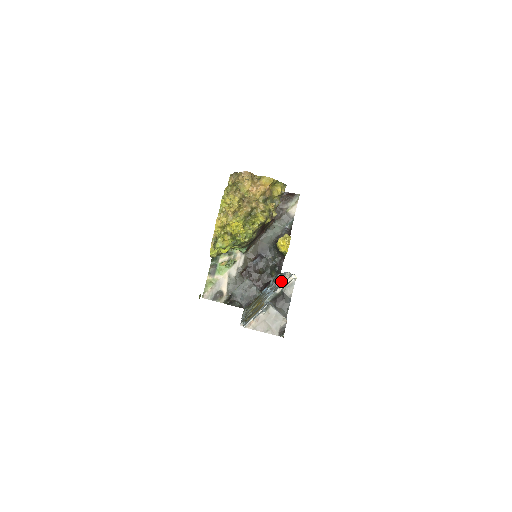
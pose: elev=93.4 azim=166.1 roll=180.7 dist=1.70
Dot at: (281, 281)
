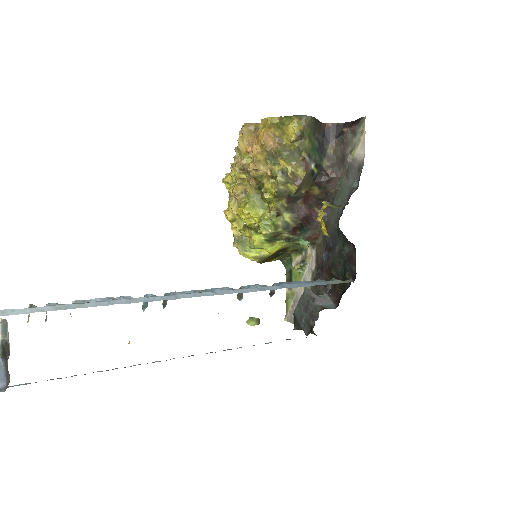
Dot at: occluded
